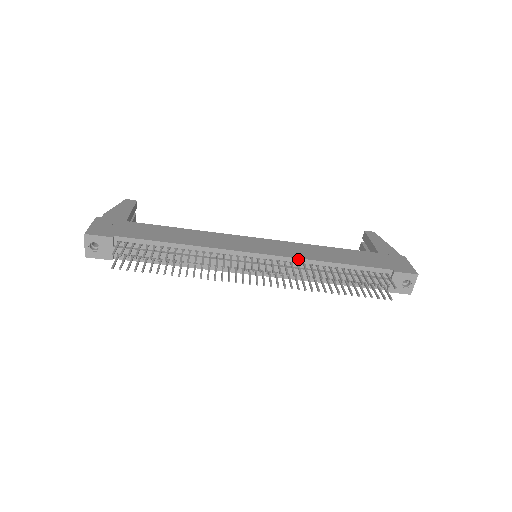
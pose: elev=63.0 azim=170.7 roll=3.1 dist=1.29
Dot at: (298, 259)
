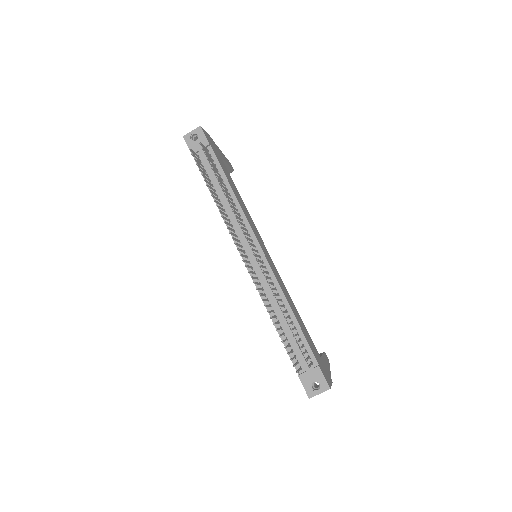
Dot at: (277, 281)
